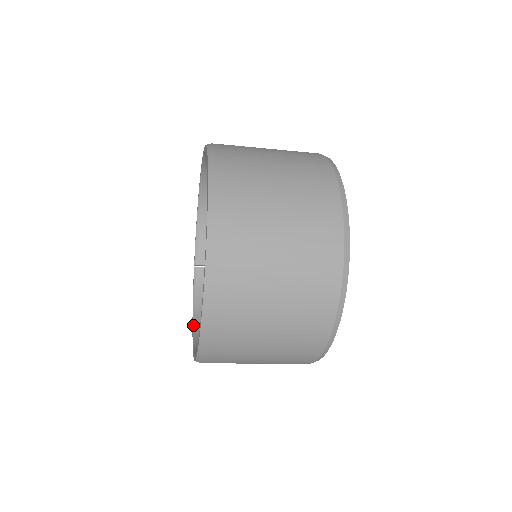
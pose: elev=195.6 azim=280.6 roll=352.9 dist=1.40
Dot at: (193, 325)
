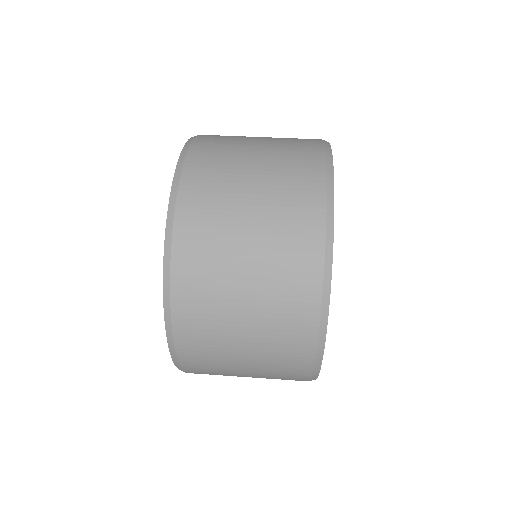
Dot at: occluded
